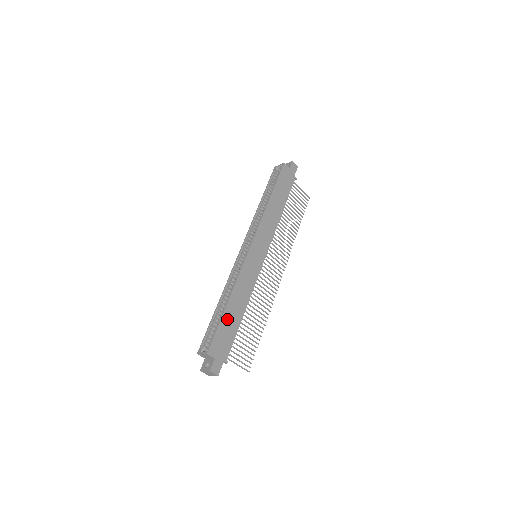
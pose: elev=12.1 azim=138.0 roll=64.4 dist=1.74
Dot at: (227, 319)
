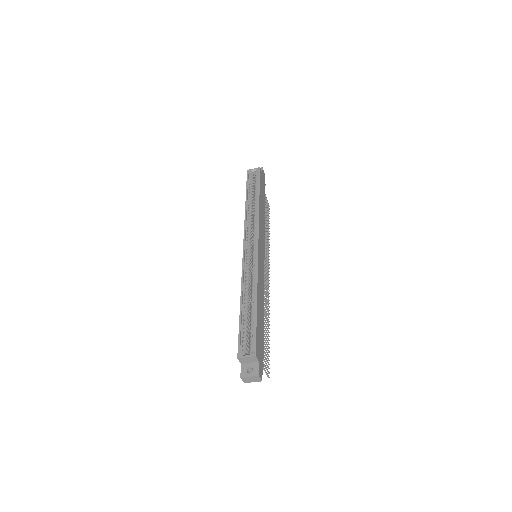
Dot at: (259, 319)
